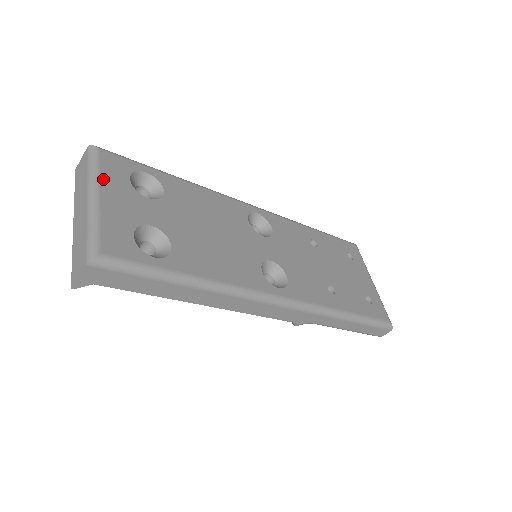
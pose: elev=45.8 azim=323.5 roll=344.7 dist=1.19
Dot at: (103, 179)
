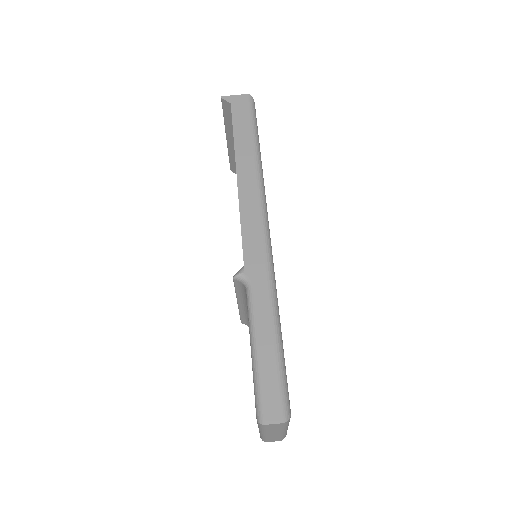
Dot at: occluded
